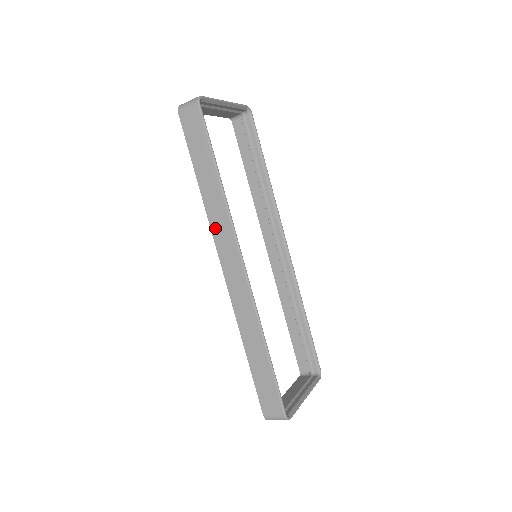
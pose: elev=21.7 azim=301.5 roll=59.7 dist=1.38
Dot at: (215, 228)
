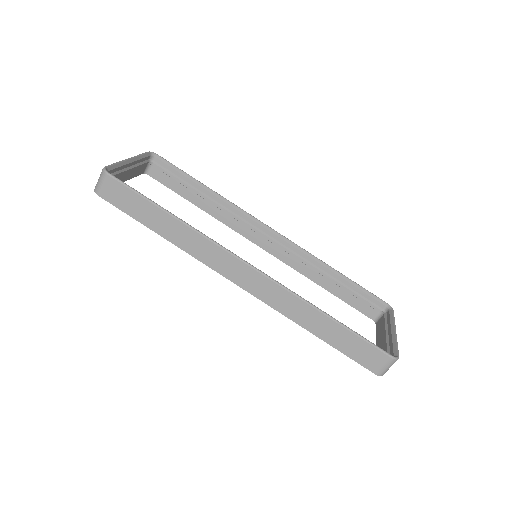
Dot at: (204, 258)
